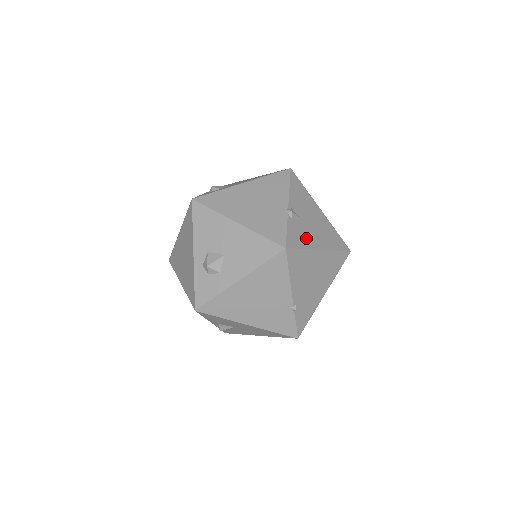
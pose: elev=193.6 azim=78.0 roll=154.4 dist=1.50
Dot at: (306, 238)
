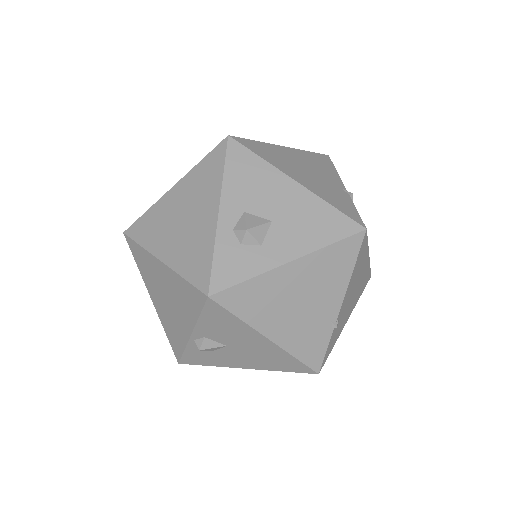
Dot at: occluded
